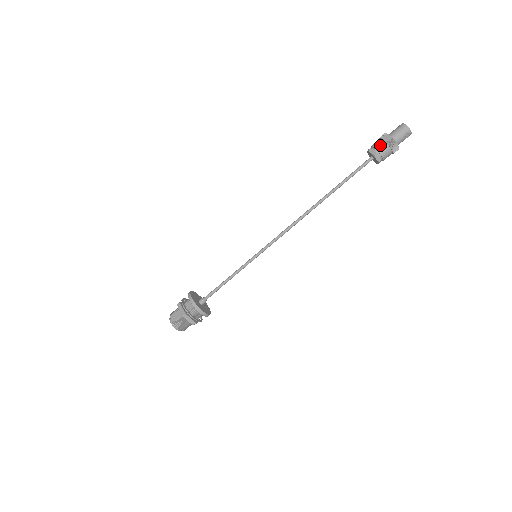
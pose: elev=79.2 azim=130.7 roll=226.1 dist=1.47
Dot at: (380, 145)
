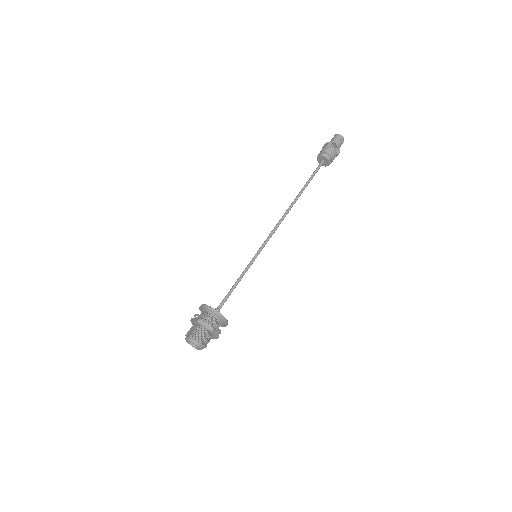
Dot at: (324, 149)
